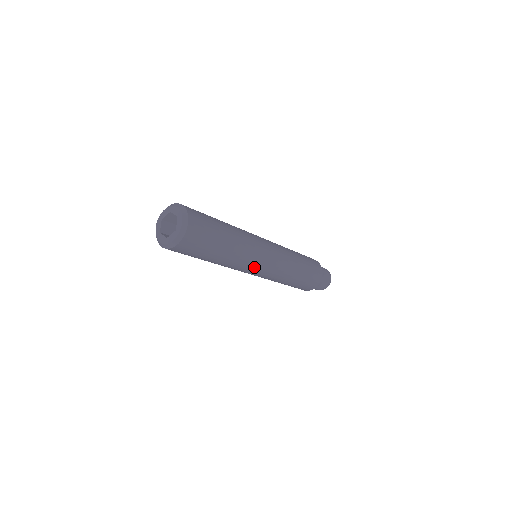
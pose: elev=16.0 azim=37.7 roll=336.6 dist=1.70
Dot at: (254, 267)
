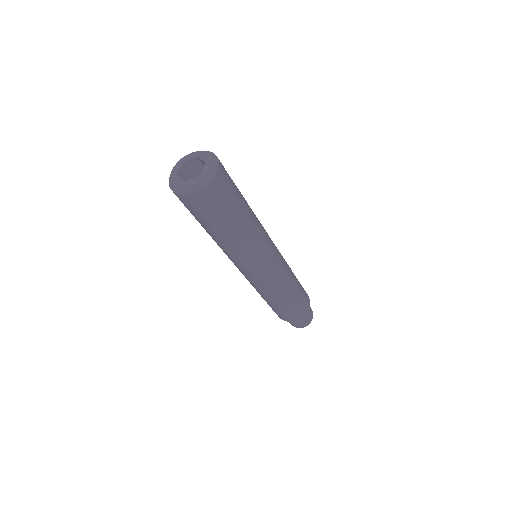
Dot at: (255, 263)
